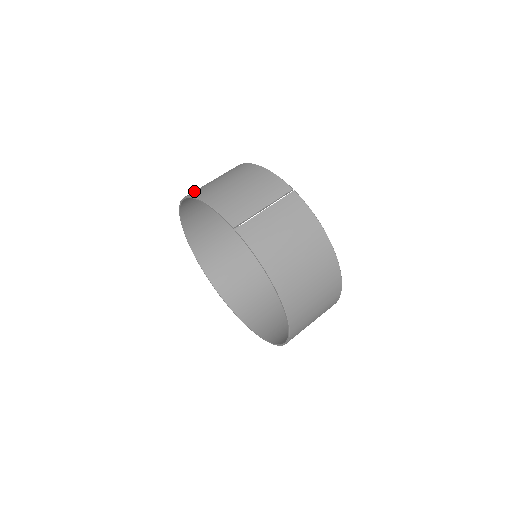
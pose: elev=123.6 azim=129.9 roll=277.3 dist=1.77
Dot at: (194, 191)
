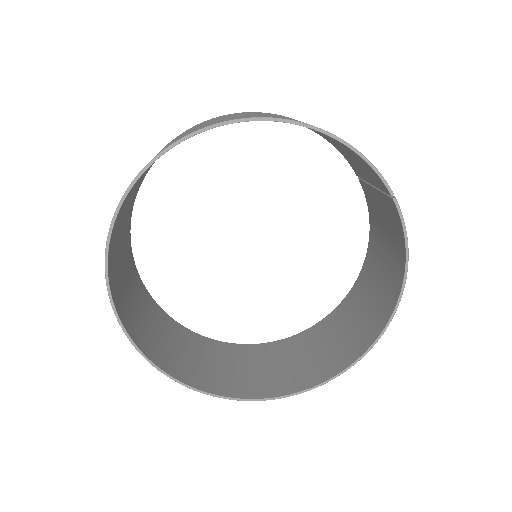
Dot at: occluded
